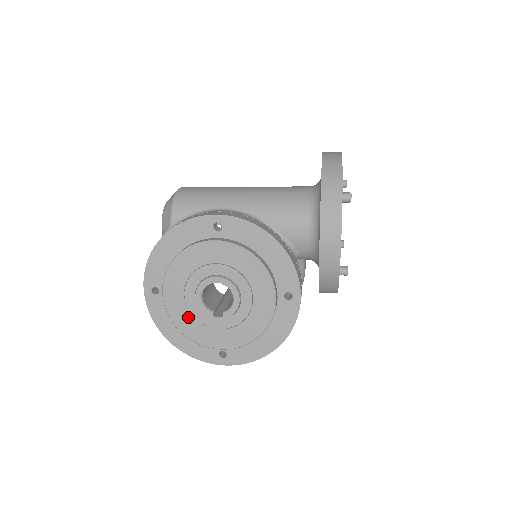
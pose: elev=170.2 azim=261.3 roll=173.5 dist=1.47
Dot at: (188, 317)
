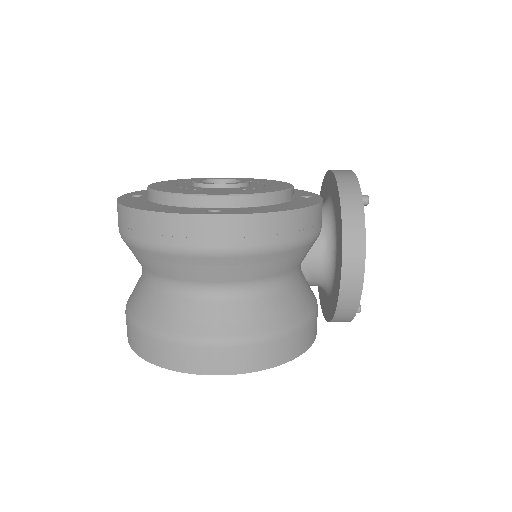
Dot at: (176, 188)
